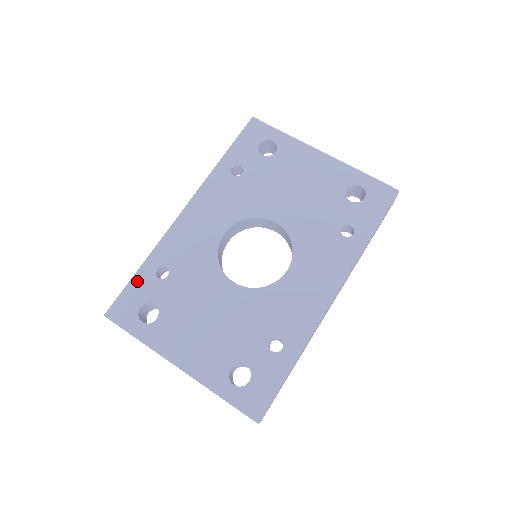
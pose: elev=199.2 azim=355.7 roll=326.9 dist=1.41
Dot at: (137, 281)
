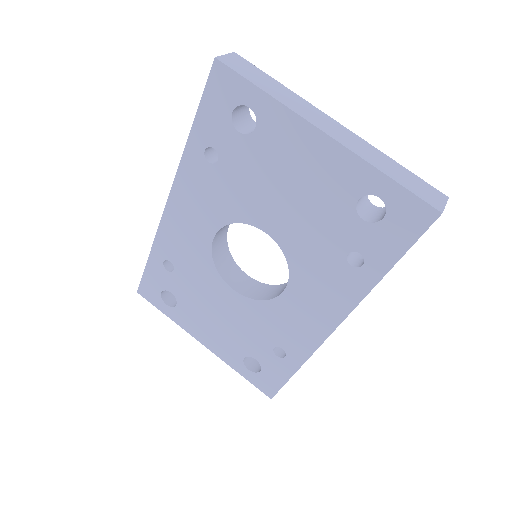
Dot at: (150, 269)
